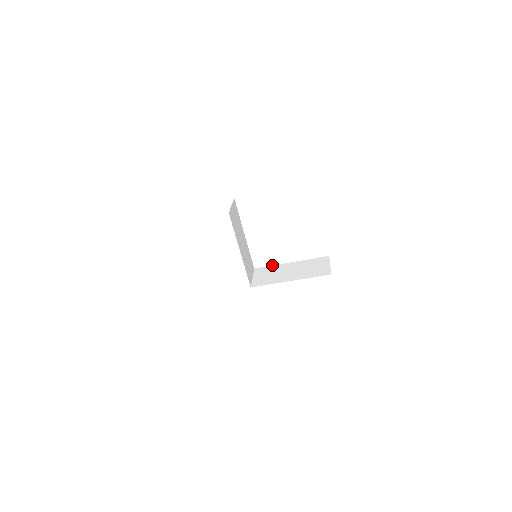
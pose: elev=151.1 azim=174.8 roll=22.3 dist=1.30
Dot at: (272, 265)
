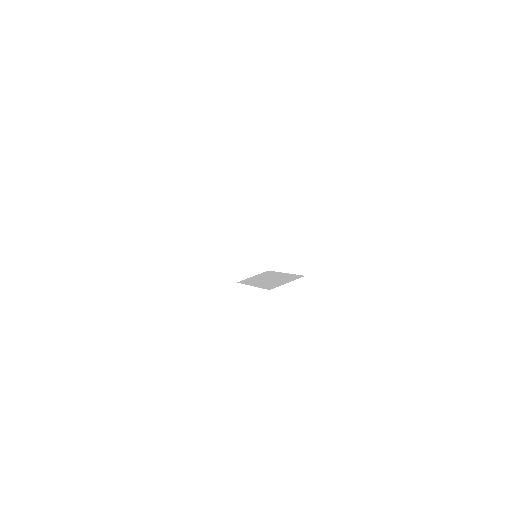
Dot at: occluded
